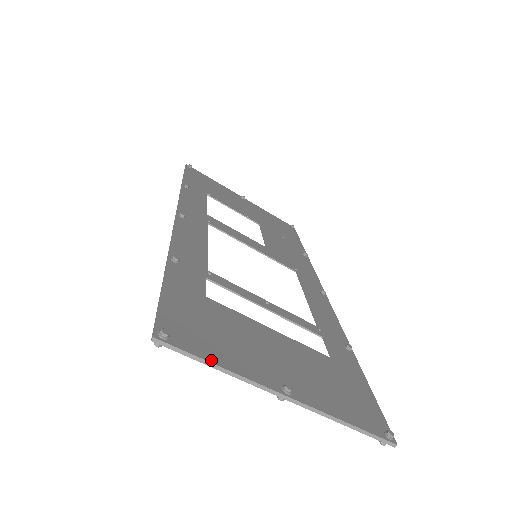
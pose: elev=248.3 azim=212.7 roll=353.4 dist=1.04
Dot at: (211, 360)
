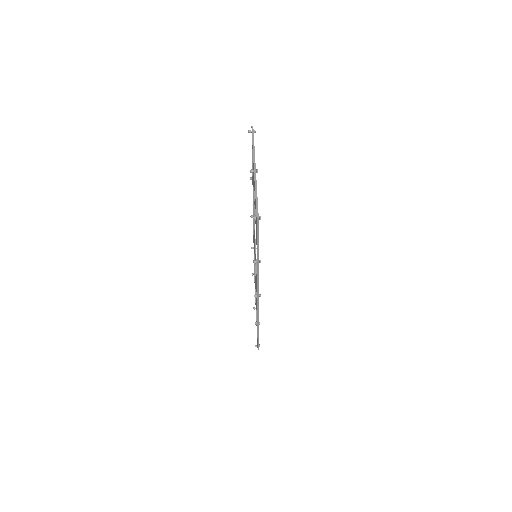
Dot at: occluded
